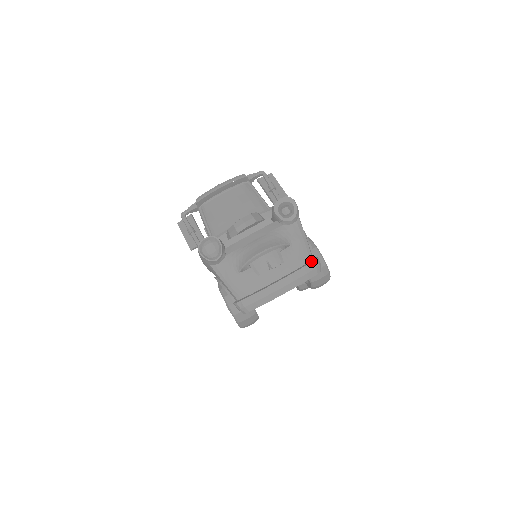
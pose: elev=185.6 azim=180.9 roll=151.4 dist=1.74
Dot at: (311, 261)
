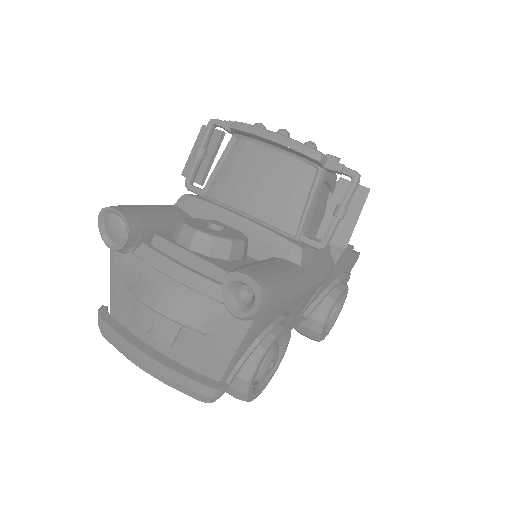
Dot at: (209, 382)
